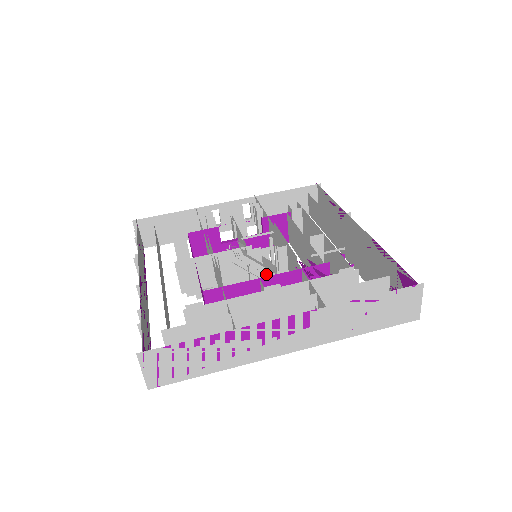
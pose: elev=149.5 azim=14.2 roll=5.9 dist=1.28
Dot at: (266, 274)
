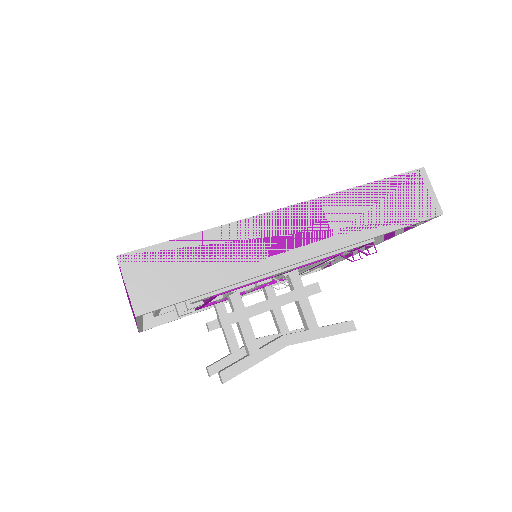
Dot at: occluded
